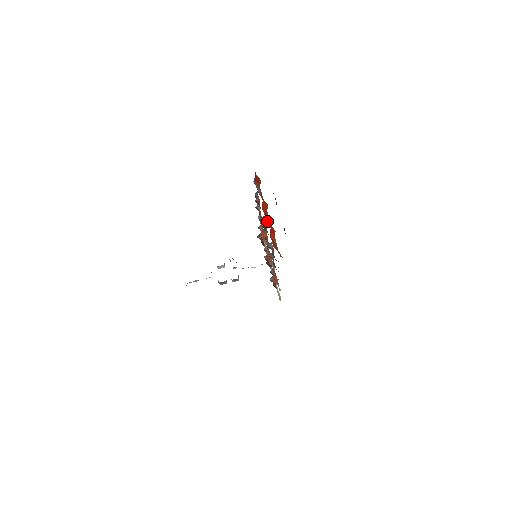
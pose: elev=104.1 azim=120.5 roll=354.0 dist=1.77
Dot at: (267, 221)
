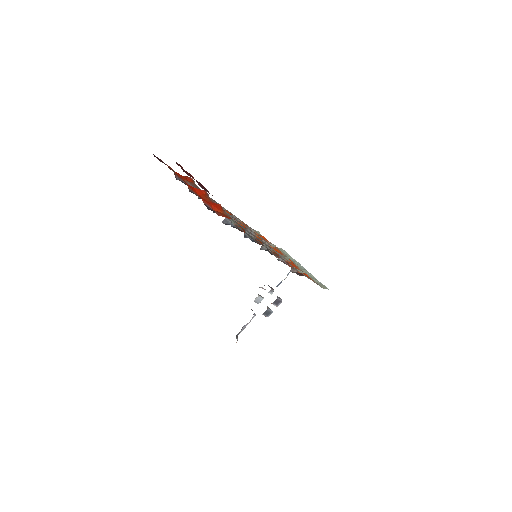
Dot at: occluded
